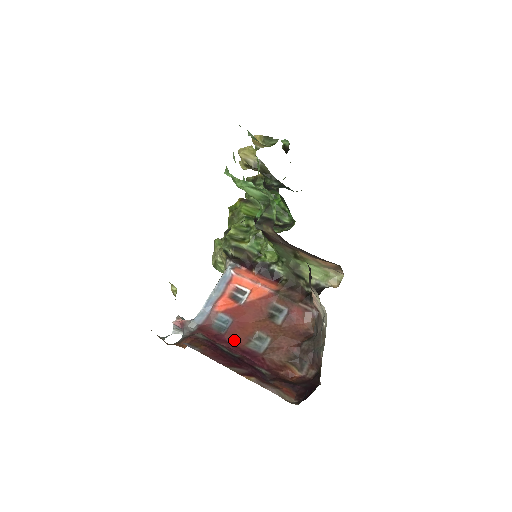
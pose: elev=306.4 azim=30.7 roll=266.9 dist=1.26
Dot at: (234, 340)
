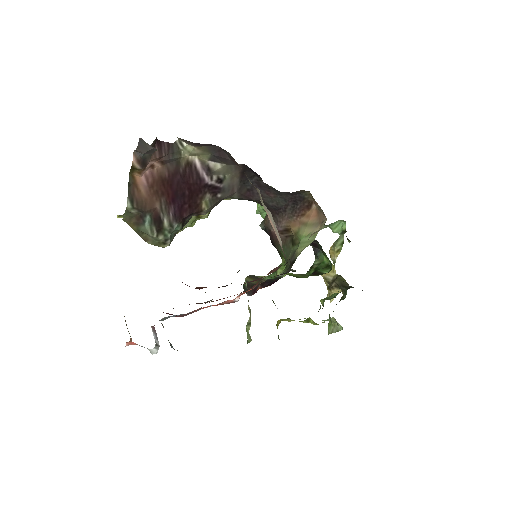
Dot at: occluded
